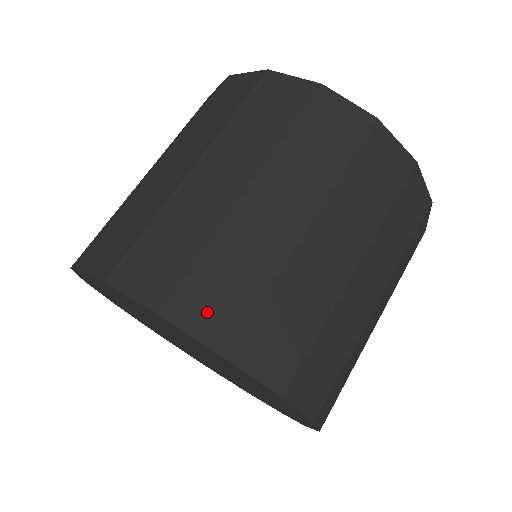
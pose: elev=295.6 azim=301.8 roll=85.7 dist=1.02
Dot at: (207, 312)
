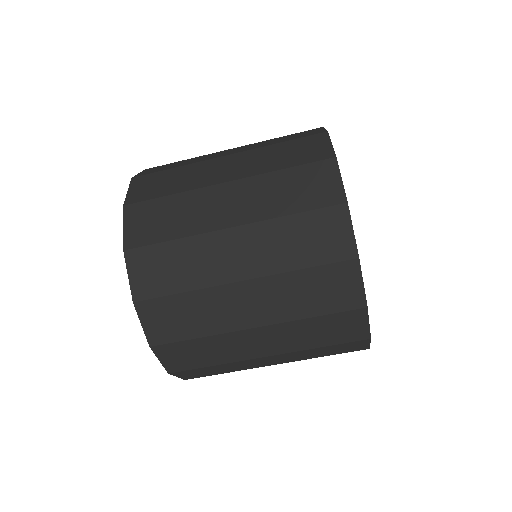
Dot at: (141, 223)
